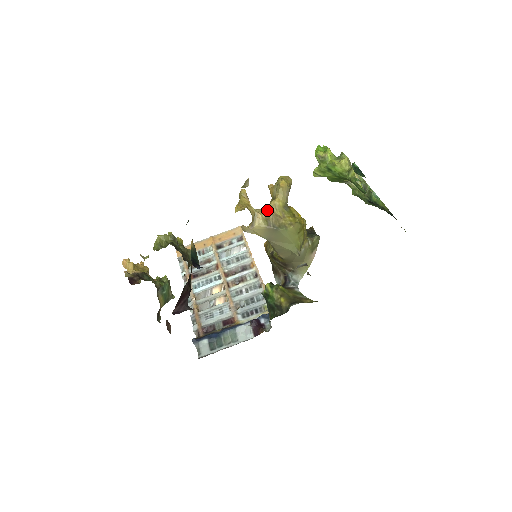
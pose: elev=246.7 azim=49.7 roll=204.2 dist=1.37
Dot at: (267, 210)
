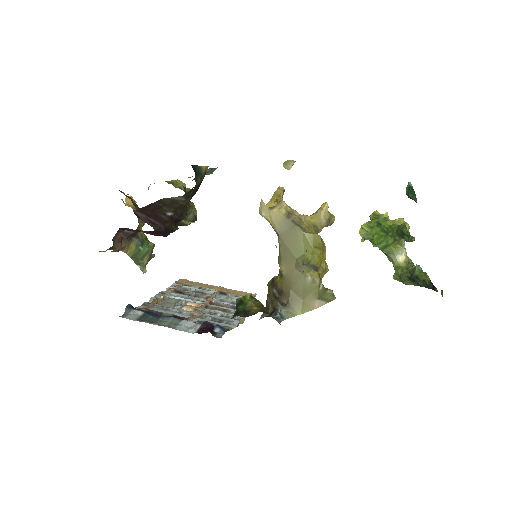
Dot at: (295, 211)
